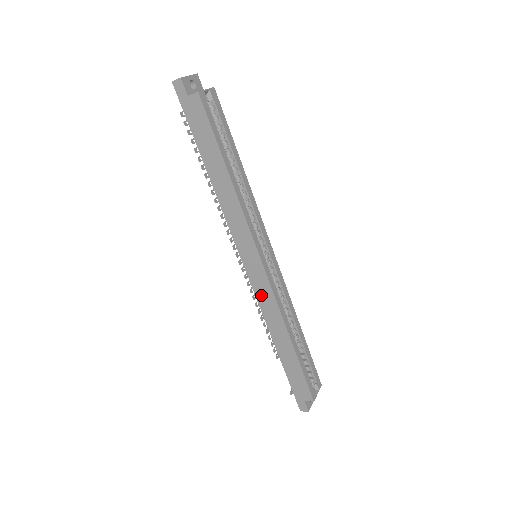
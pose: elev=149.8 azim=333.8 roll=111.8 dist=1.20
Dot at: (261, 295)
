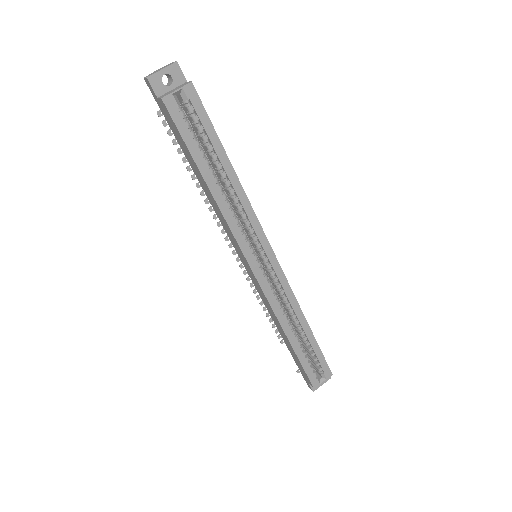
Dot at: (260, 292)
